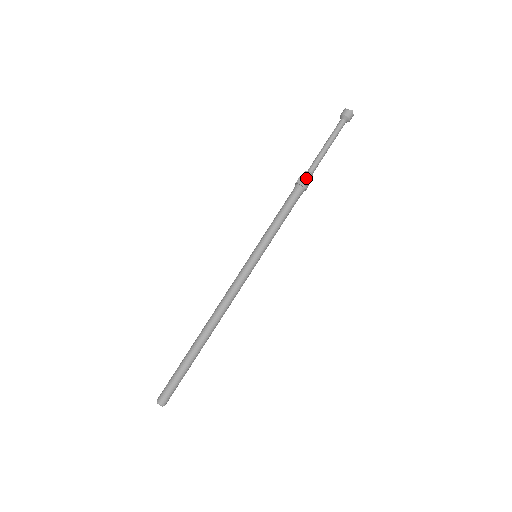
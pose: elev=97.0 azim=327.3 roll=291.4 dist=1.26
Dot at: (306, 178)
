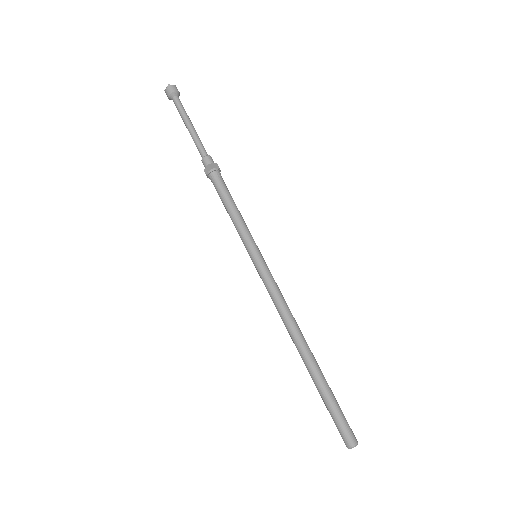
Dot at: (207, 164)
